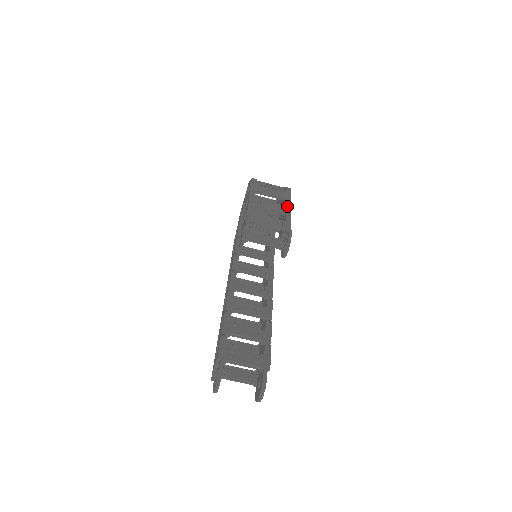
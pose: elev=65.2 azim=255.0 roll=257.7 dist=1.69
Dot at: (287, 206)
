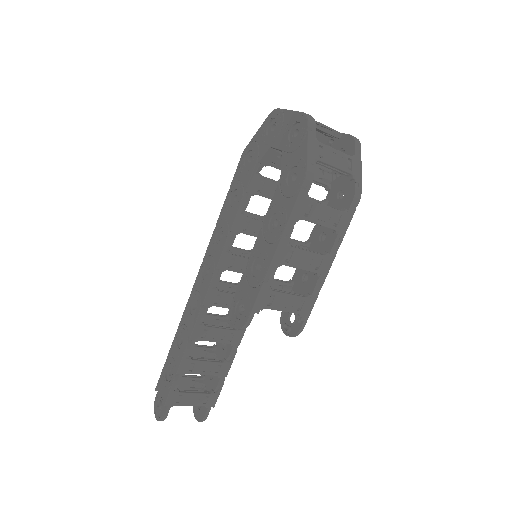
Dot at: (330, 257)
